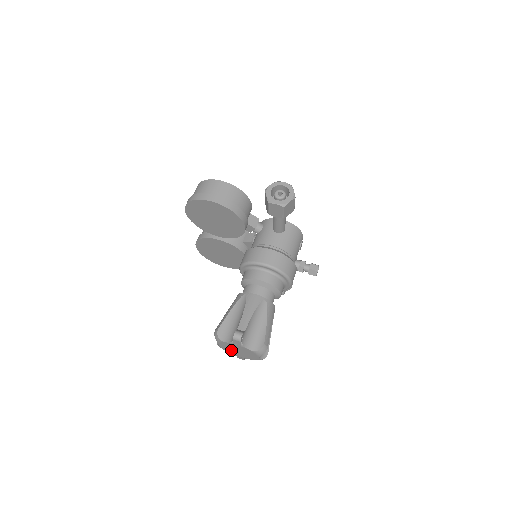
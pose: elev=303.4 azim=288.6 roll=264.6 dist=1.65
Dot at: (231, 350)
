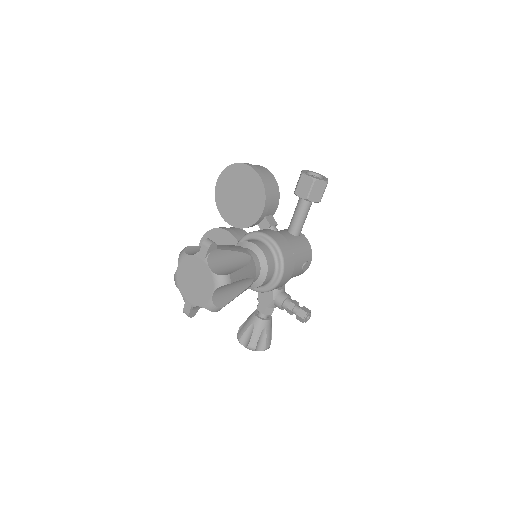
Dot at: (186, 281)
